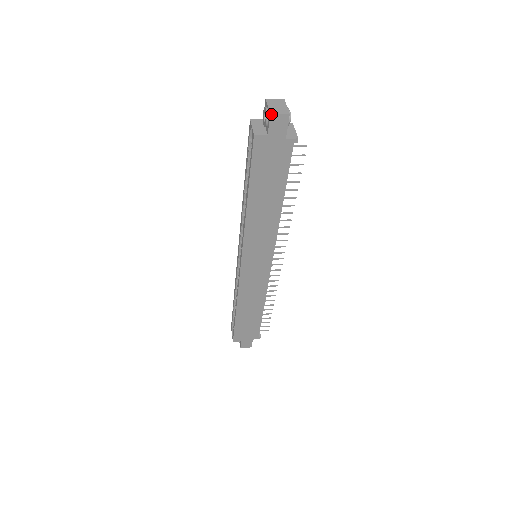
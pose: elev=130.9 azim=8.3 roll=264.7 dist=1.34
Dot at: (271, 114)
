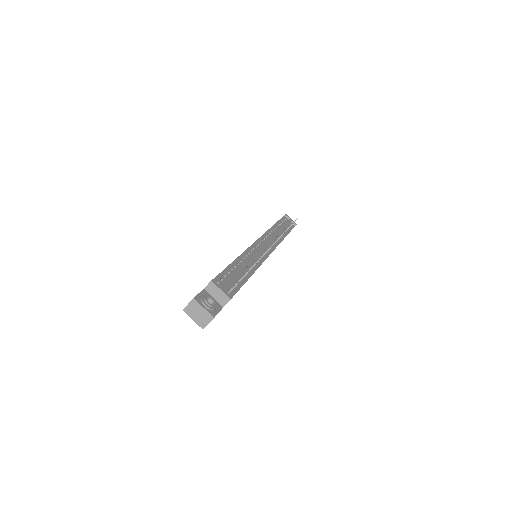
Dot at: occluded
